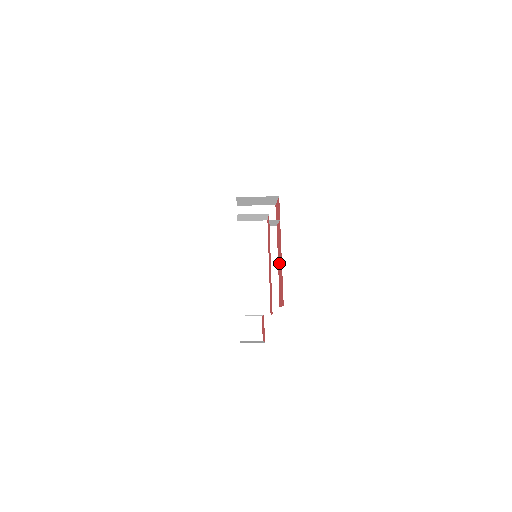
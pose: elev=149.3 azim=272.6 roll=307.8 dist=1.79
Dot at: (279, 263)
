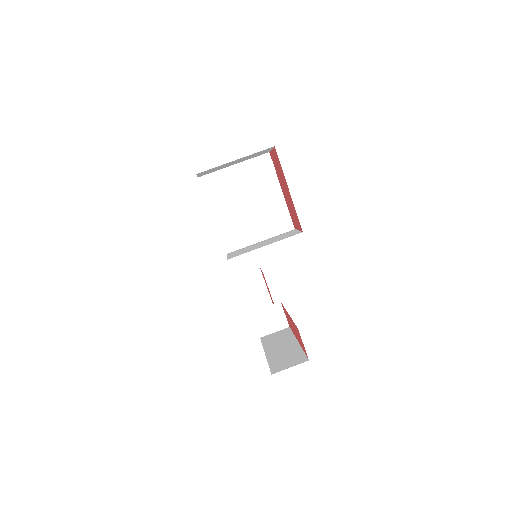
Dot at: occluded
